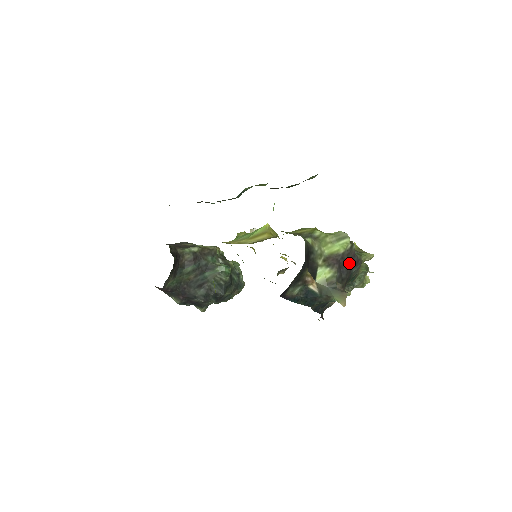
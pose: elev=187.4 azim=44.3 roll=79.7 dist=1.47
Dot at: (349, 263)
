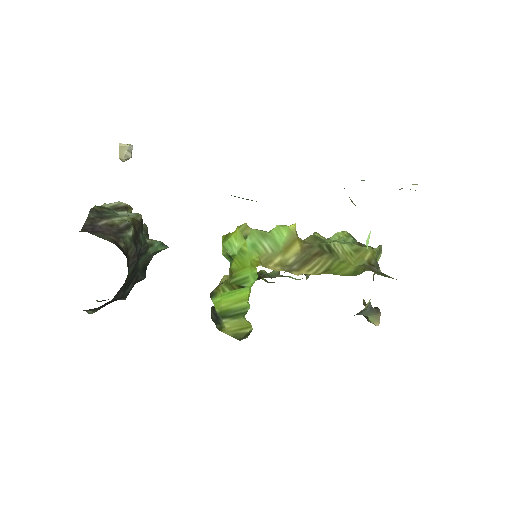
Dot at: occluded
